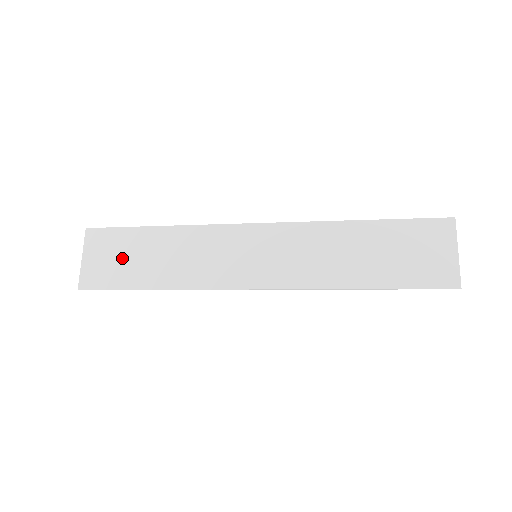
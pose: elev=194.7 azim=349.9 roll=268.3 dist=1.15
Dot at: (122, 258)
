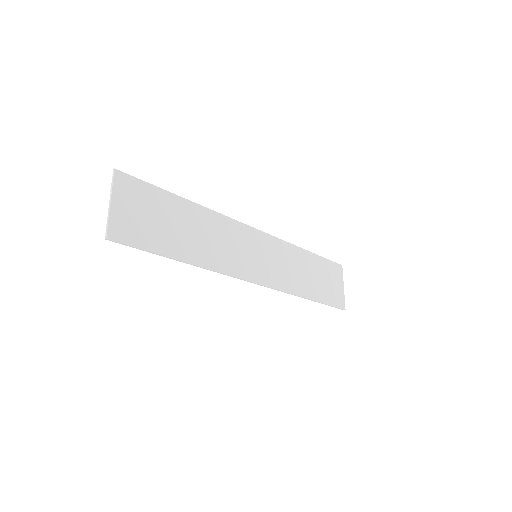
Dot at: (155, 219)
